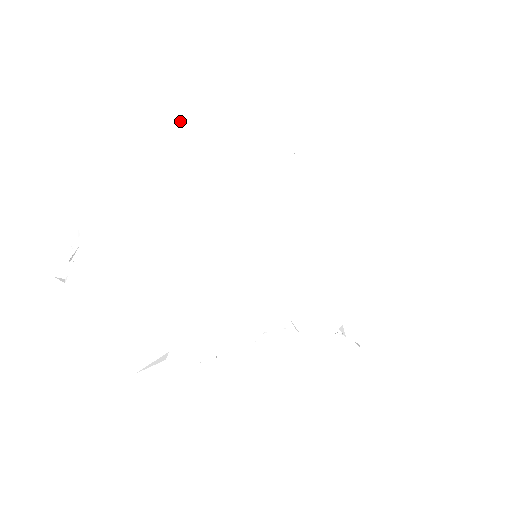
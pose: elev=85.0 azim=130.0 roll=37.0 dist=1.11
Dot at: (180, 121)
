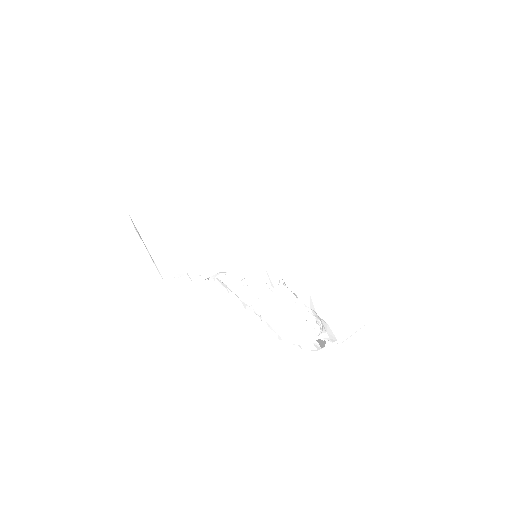
Dot at: occluded
